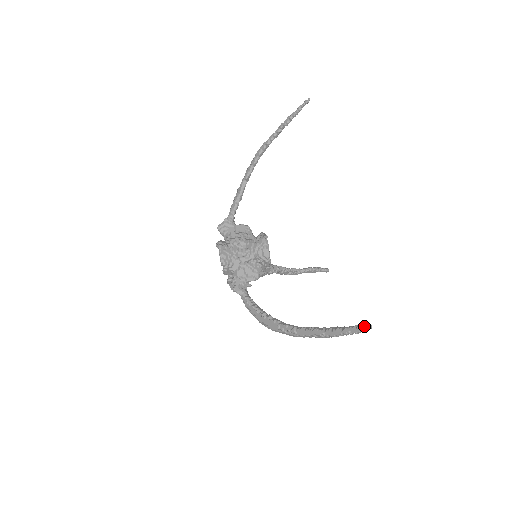
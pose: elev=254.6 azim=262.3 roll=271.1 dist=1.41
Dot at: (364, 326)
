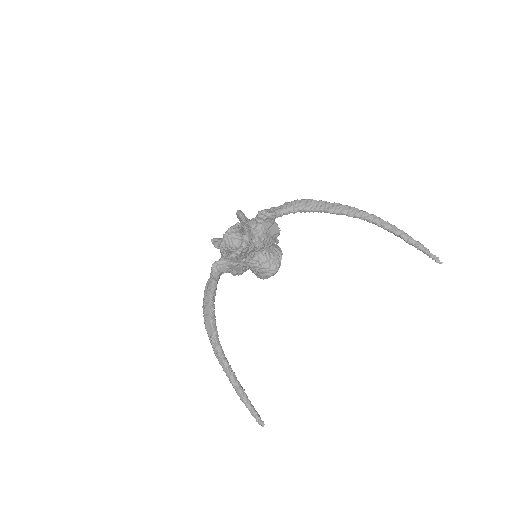
Dot at: (260, 422)
